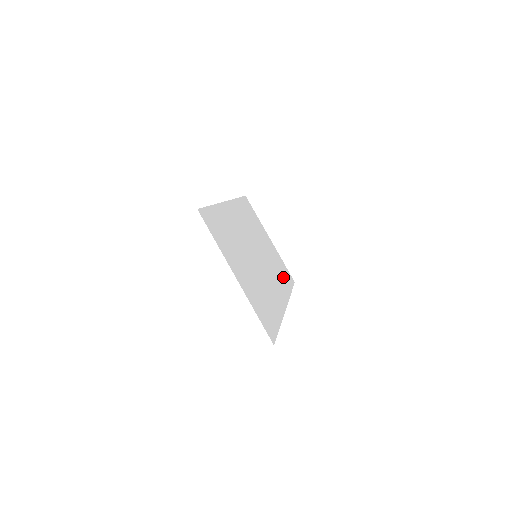
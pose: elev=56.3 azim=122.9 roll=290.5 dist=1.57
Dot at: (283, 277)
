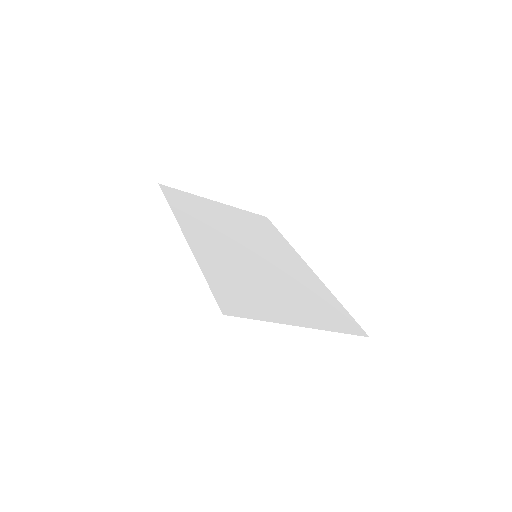
Dot at: (268, 232)
